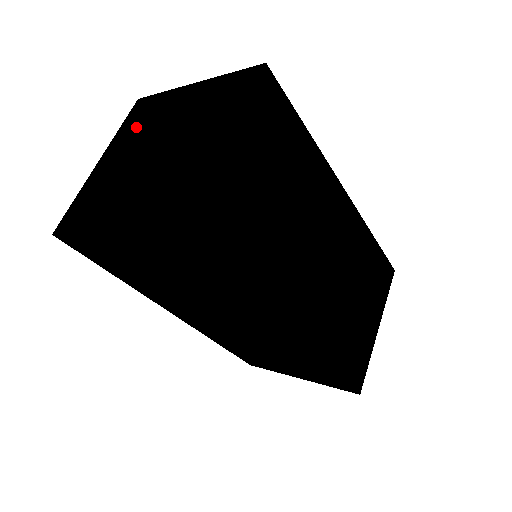
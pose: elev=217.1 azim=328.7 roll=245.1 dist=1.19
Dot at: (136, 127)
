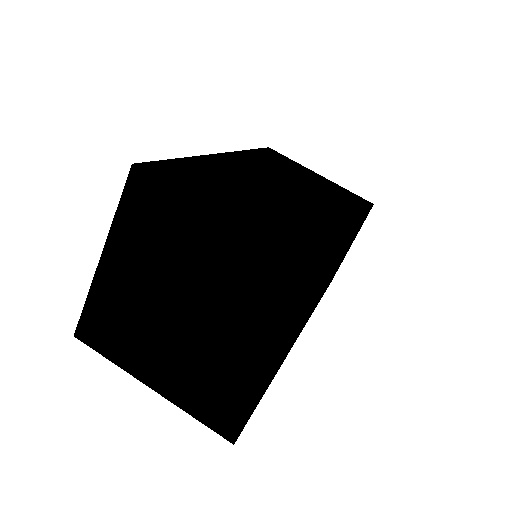
Dot at: (147, 236)
